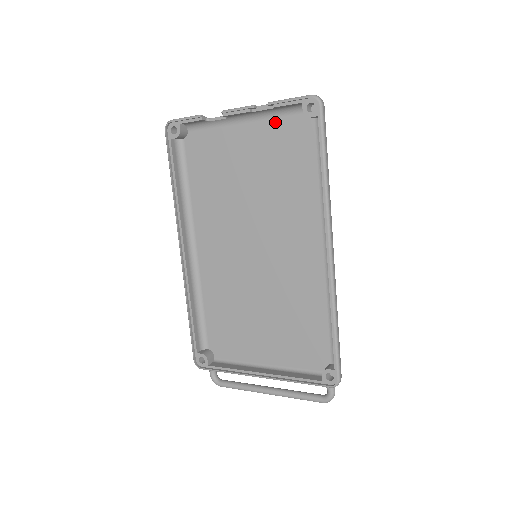
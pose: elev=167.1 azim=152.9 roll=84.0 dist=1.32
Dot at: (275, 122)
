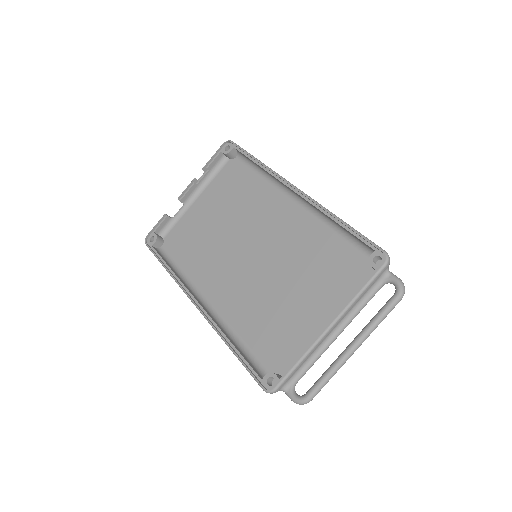
Dot at: (215, 181)
